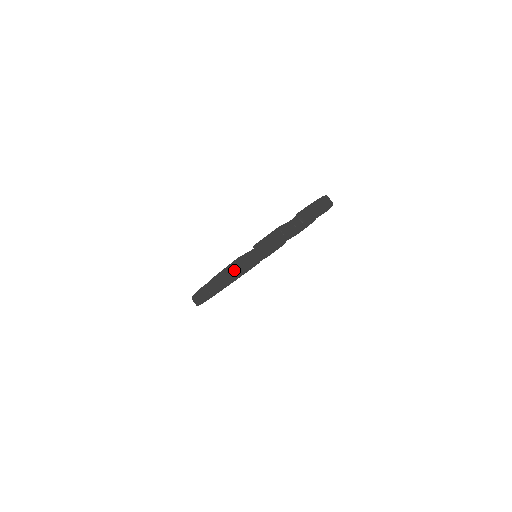
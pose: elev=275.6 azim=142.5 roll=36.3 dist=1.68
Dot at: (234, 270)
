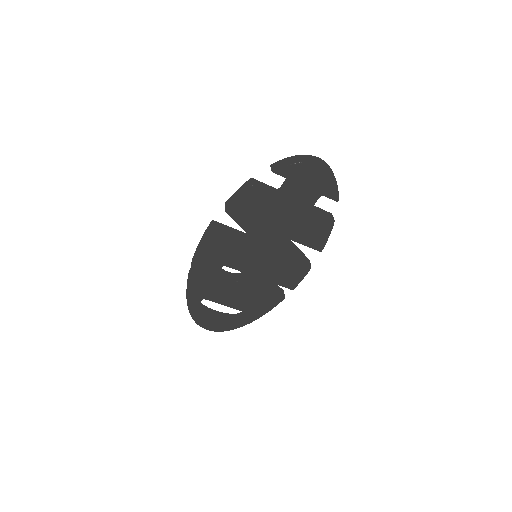
Dot at: (205, 235)
